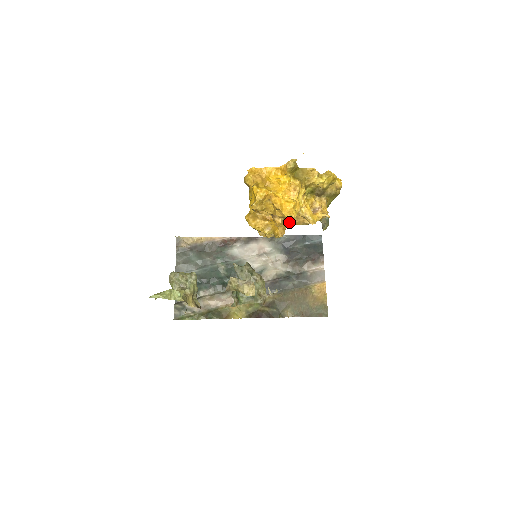
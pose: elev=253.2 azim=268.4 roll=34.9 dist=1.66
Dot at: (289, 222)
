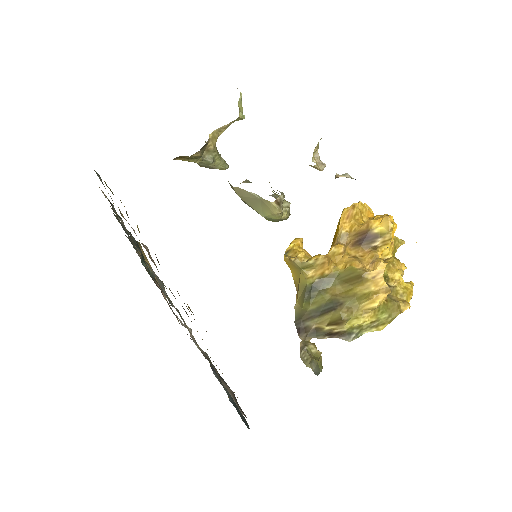
Dot at: (338, 267)
